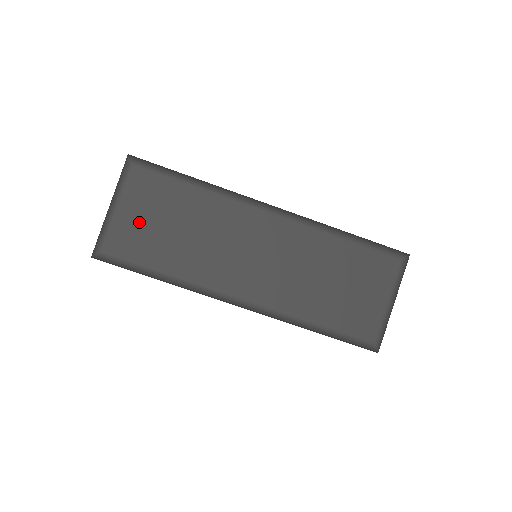
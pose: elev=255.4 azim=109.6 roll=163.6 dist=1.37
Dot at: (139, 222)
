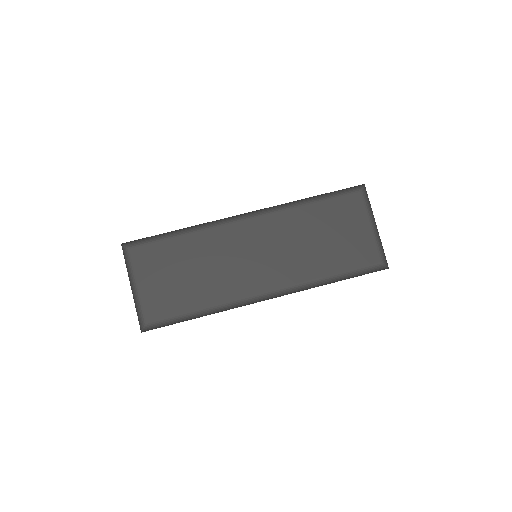
Dot at: (159, 285)
